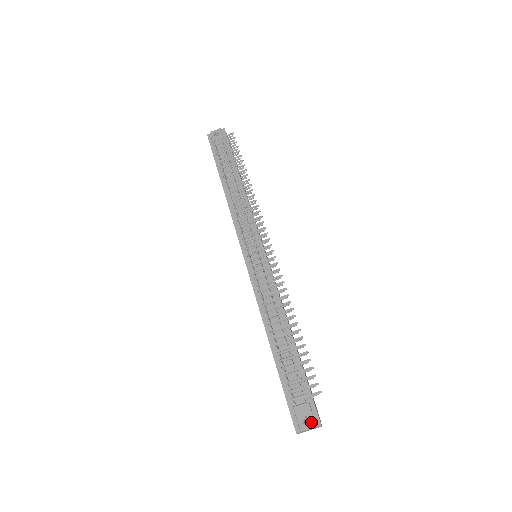
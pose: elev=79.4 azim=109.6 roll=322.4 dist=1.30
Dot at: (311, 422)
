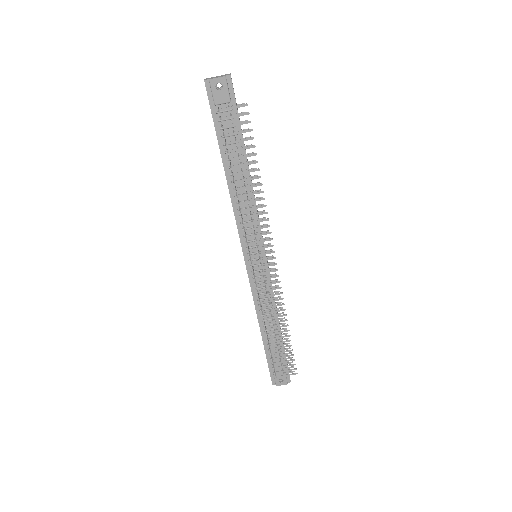
Dot at: (284, 382)
